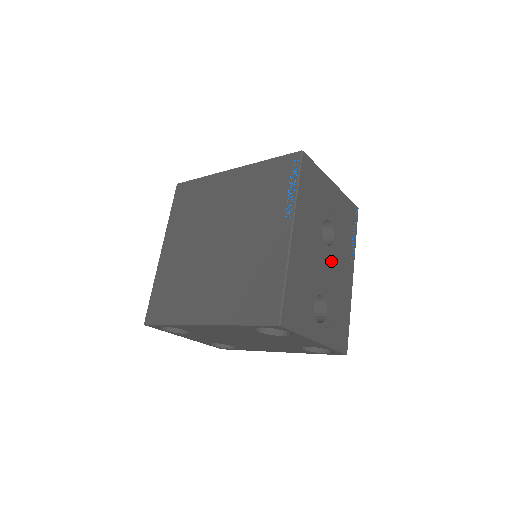
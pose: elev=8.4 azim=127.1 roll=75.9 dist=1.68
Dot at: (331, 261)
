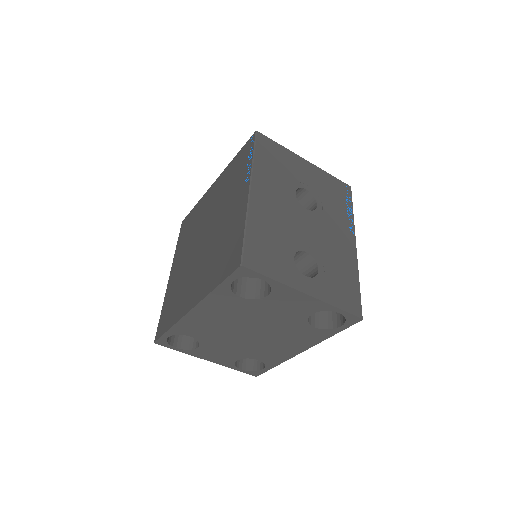
Dot at: (316, 224)
